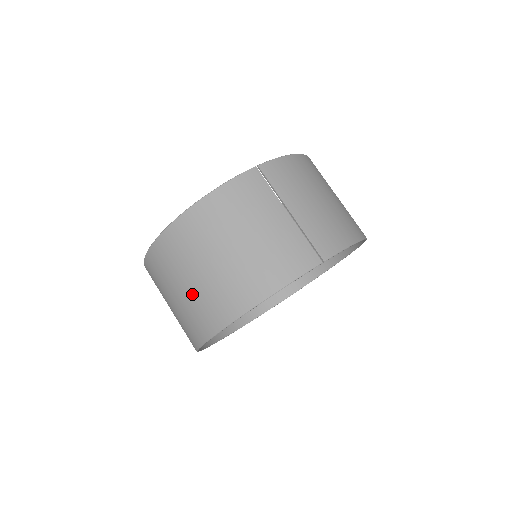
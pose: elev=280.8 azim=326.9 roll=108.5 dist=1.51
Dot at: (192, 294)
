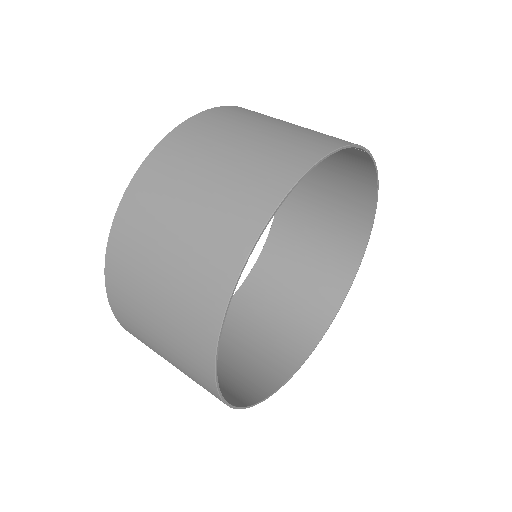
Dot at: (218, 185)
